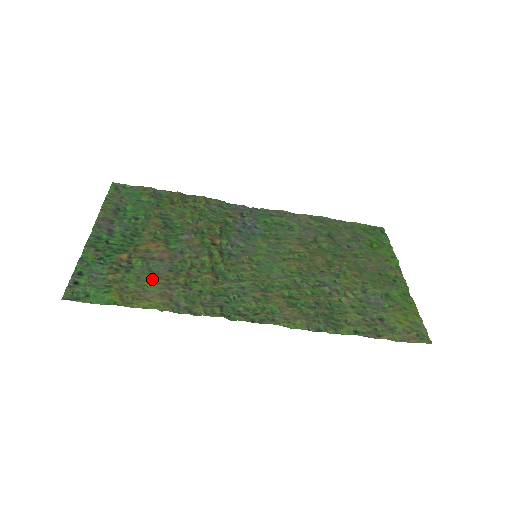
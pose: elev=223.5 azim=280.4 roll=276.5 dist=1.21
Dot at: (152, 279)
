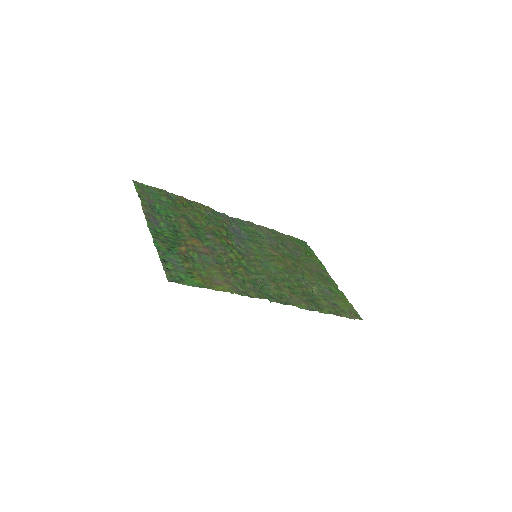
Dot at: (212, 269)
